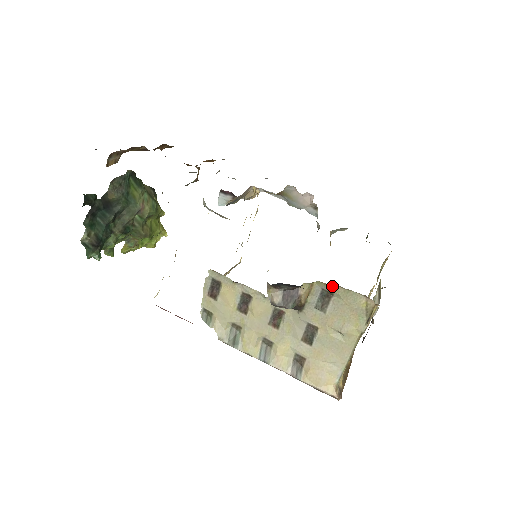
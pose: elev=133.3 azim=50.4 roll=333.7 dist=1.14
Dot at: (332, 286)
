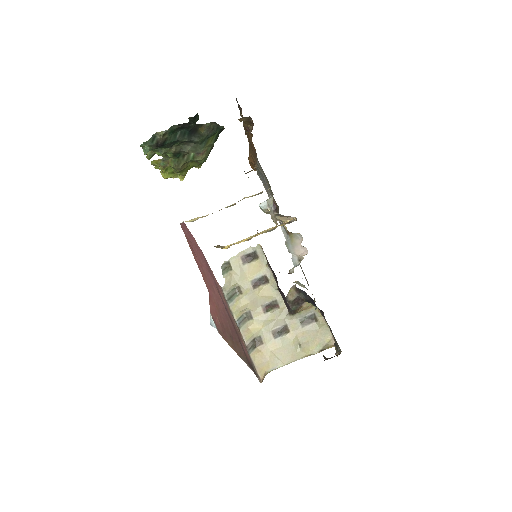
Dot at: (321, 316)
